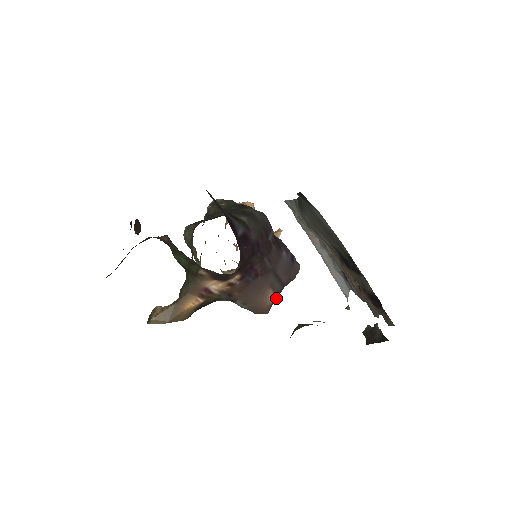
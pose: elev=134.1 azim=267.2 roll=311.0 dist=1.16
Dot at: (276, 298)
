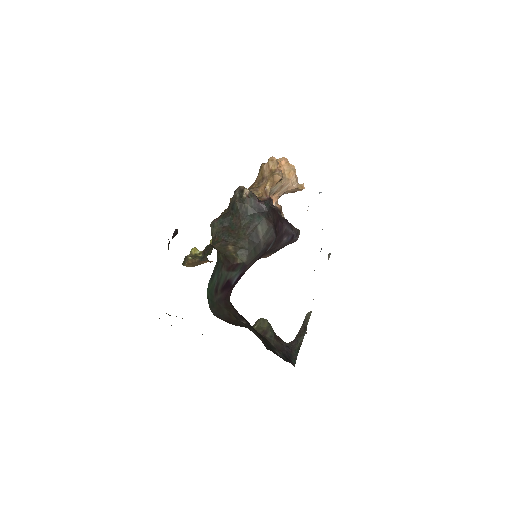
Dot at: occluded
